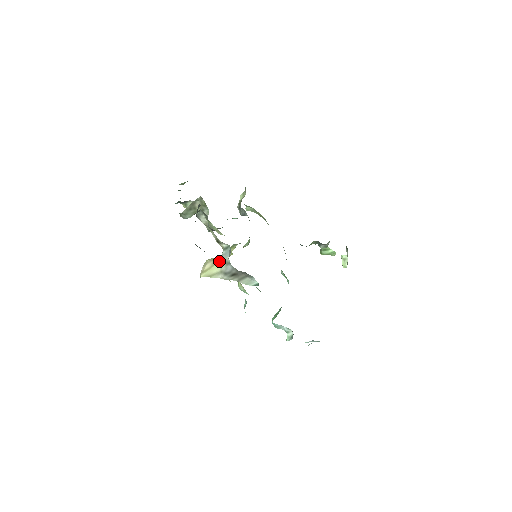
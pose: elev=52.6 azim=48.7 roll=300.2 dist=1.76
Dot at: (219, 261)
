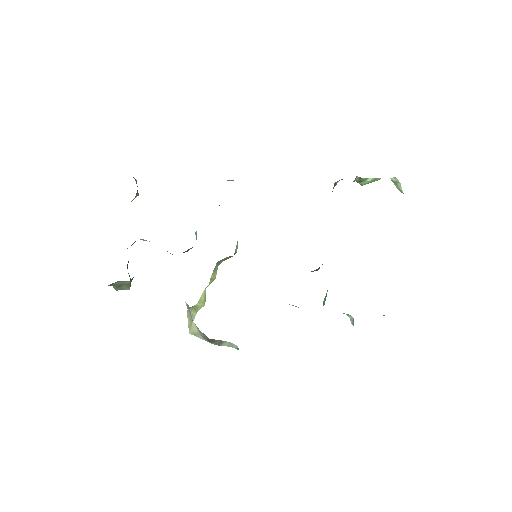
Dot at: (193, 318)
